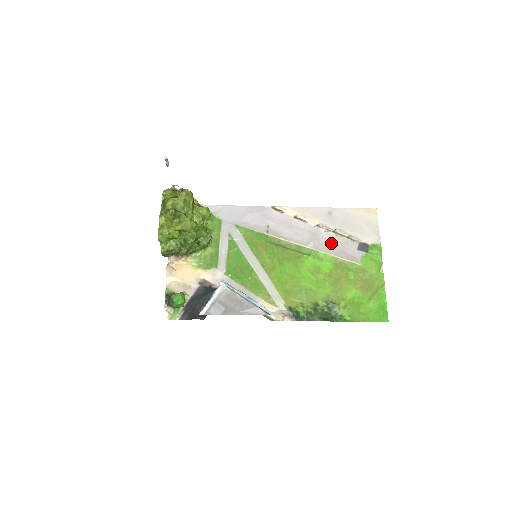
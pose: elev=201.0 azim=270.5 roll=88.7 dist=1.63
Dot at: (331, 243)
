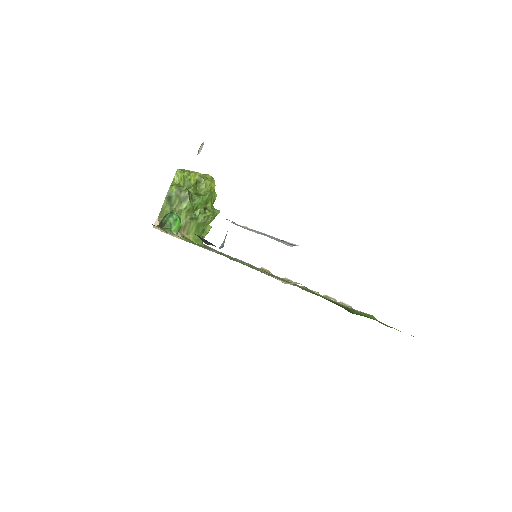
Dot at: occluded
